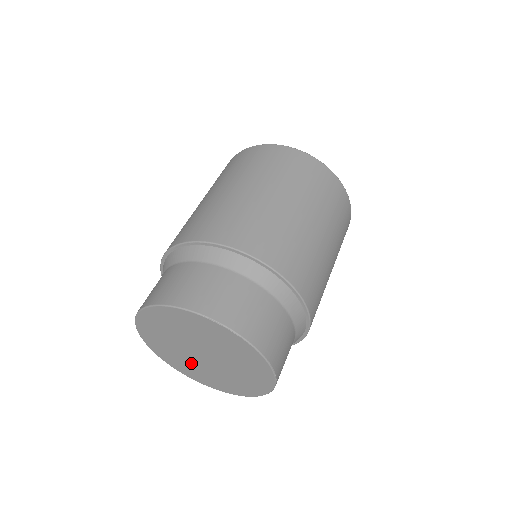
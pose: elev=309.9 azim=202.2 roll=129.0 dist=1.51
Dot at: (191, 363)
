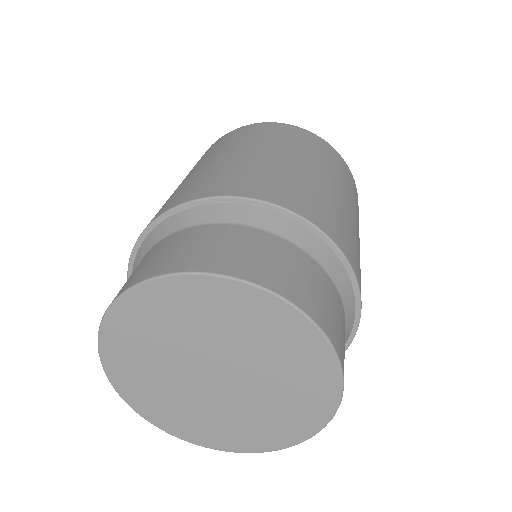
Dot at: (171, 388)
